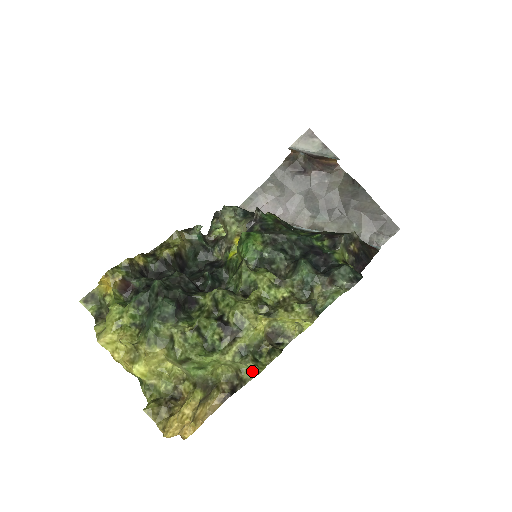
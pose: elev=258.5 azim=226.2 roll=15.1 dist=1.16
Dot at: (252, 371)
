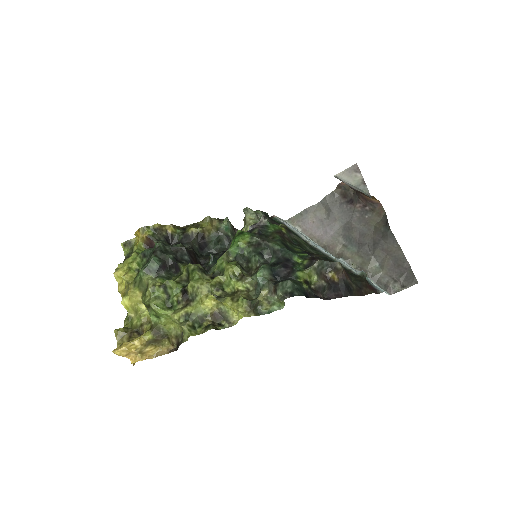
Dot at: occluded
